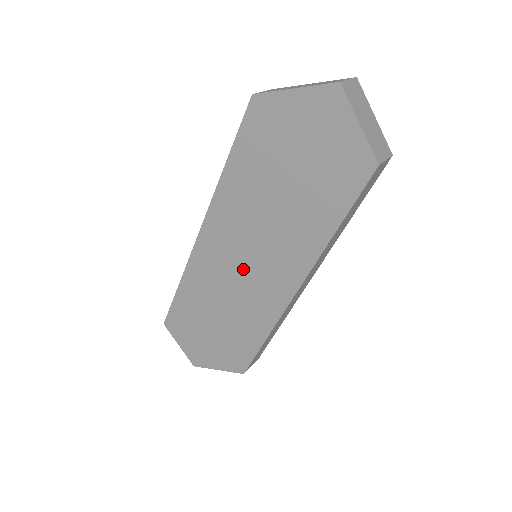
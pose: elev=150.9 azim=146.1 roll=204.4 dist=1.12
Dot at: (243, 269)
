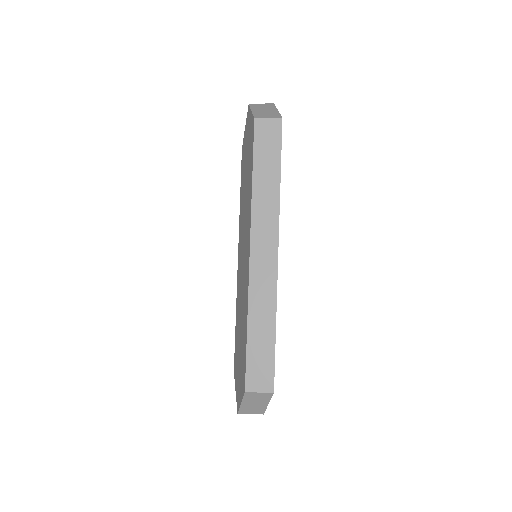
Dot at: (243, 264)
